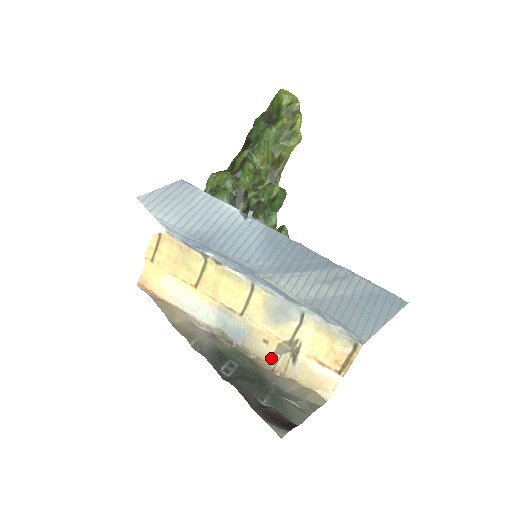
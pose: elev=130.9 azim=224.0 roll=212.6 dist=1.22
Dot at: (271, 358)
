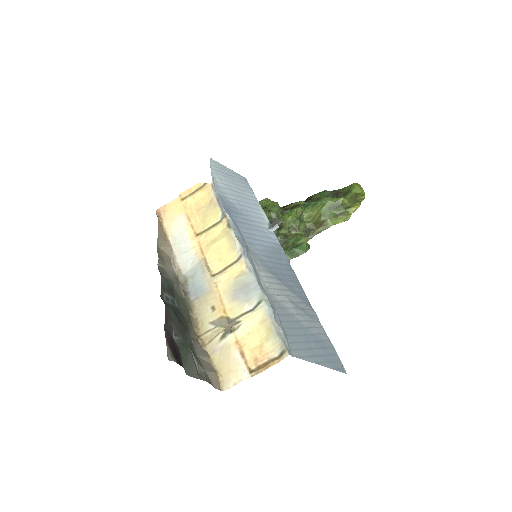
Dot at: (206, 325)
